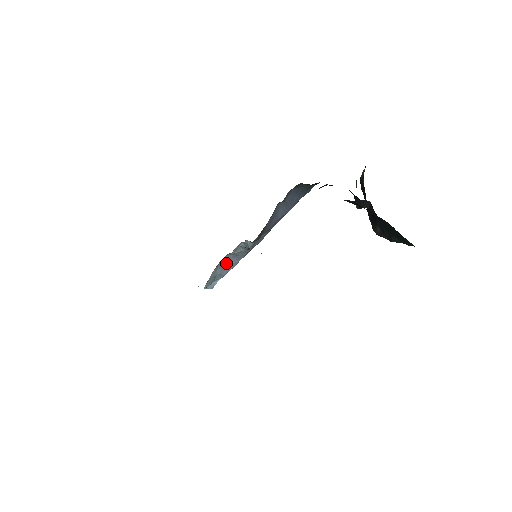
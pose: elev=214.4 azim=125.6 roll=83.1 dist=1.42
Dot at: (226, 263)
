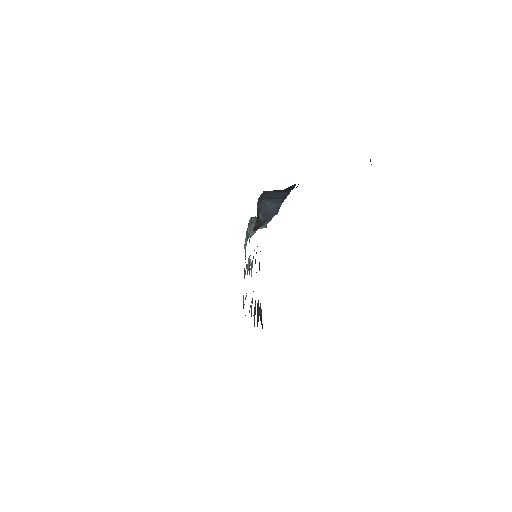
Dot at: occluded
